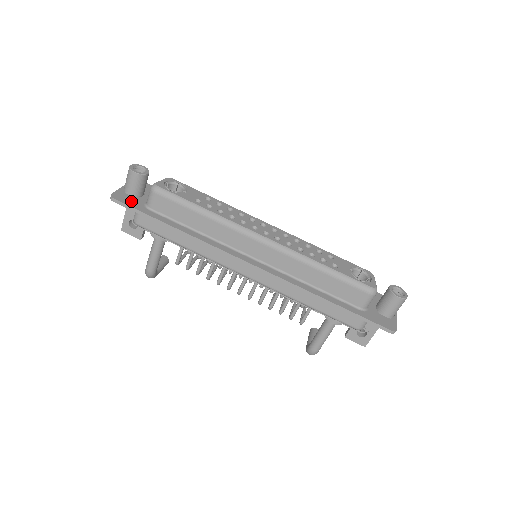
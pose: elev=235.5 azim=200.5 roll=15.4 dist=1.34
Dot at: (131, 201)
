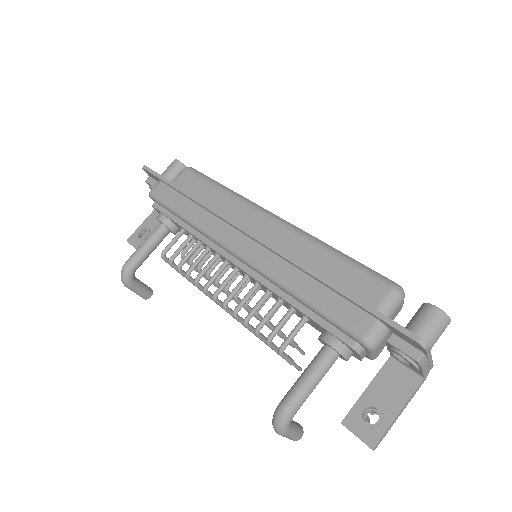
Dot at: occluded
